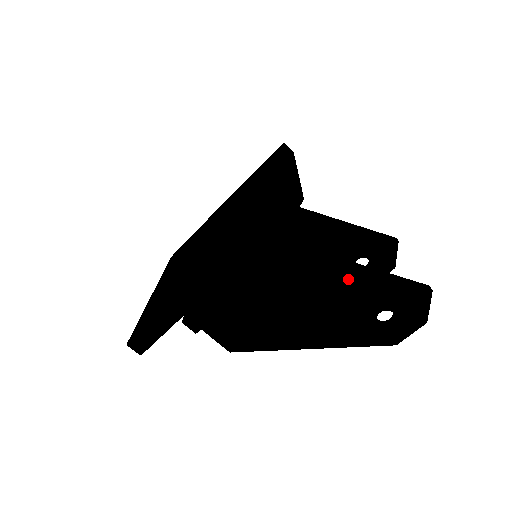
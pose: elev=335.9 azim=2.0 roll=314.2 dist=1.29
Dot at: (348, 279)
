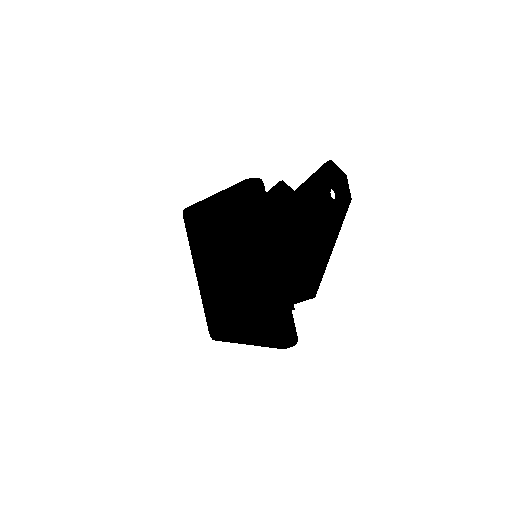
Dot at: (305, 197)
